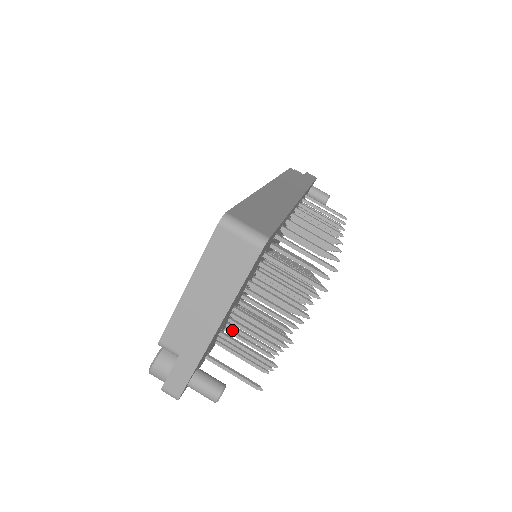
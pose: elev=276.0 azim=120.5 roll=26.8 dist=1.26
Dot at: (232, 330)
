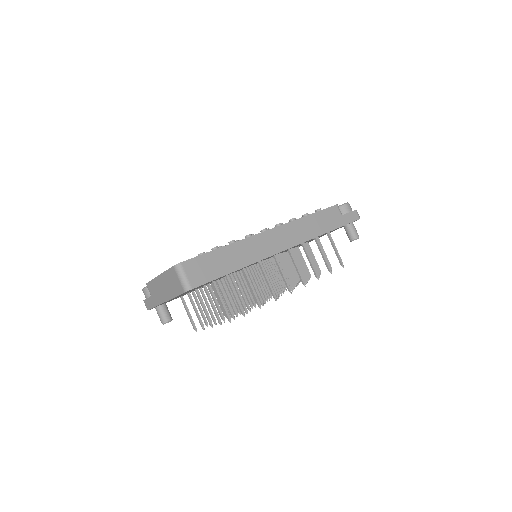
Dot at: occluded
